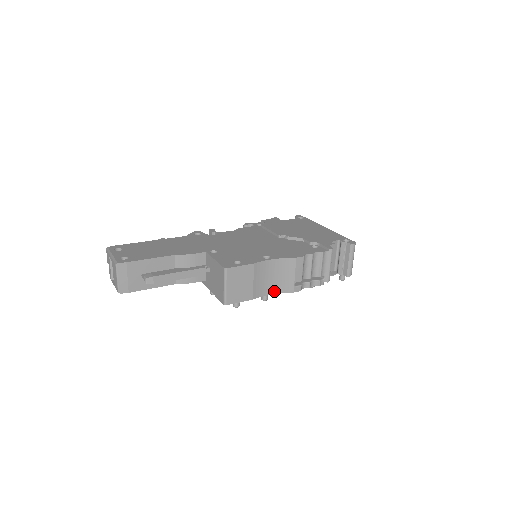
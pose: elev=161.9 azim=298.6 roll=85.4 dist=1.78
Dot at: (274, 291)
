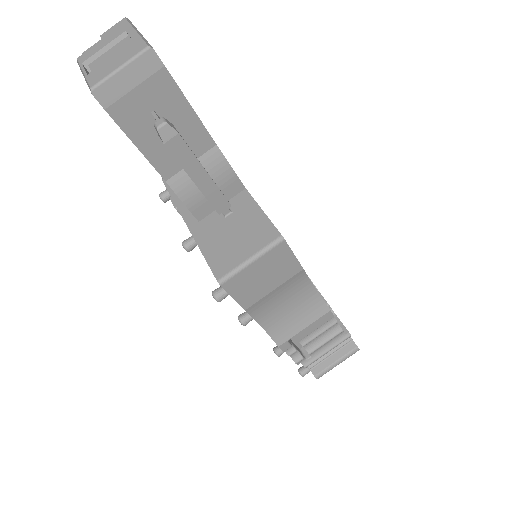
Dot at: (266, 324)
